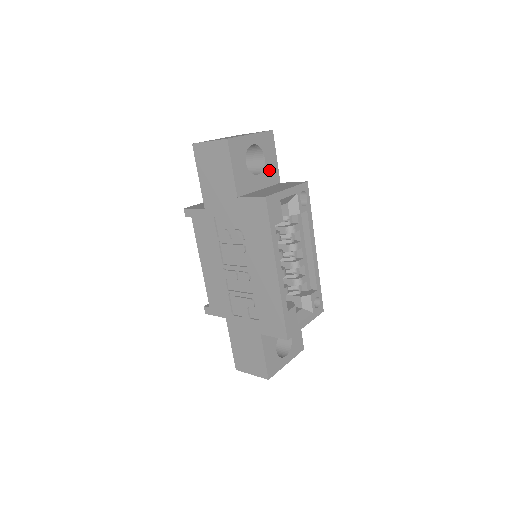
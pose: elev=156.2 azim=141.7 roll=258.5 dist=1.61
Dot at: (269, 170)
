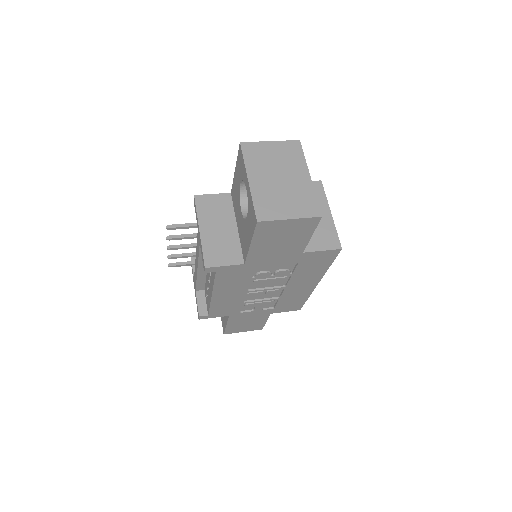
Dot at: occluded
